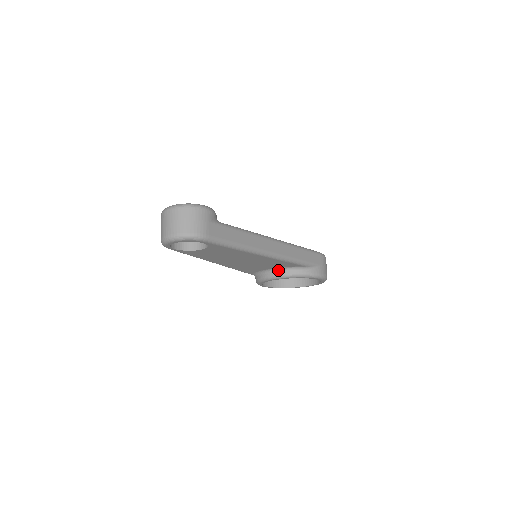
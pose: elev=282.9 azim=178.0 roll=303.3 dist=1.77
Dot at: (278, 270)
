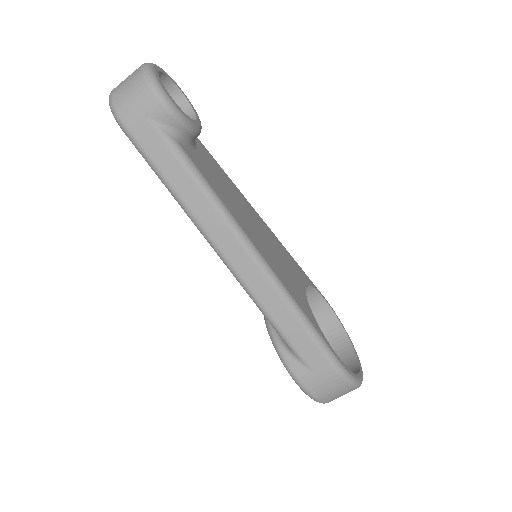
Dot at: occluded
